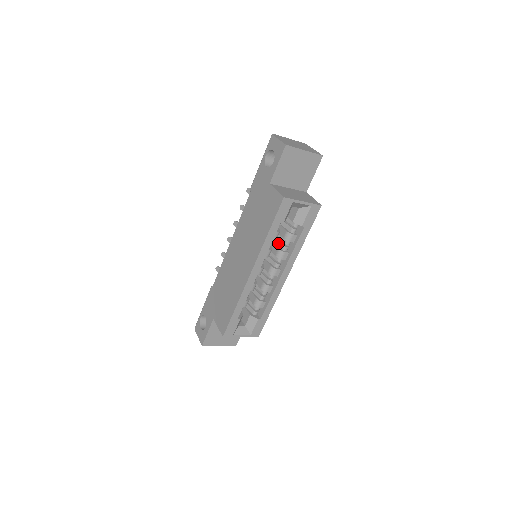
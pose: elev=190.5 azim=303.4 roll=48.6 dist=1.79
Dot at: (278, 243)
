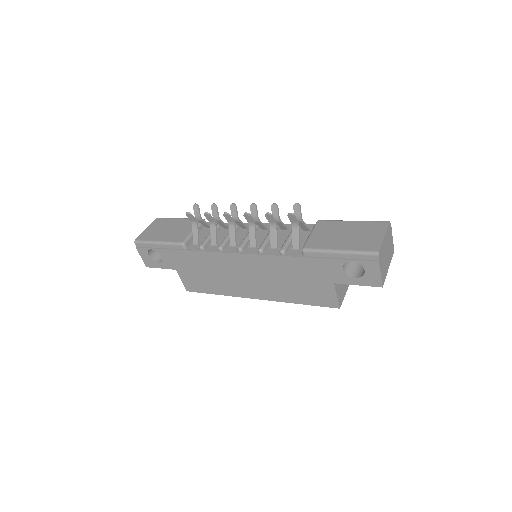
Dot at: occluded
